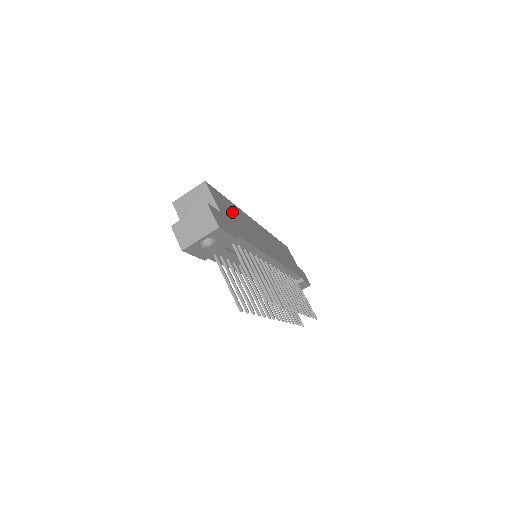
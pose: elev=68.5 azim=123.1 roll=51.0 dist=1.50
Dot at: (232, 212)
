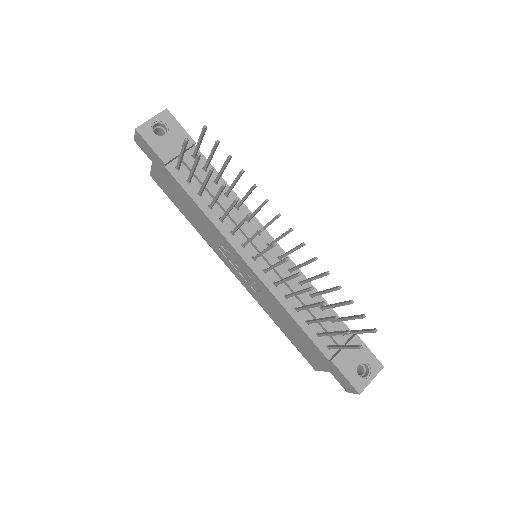
Dot at: occluded
